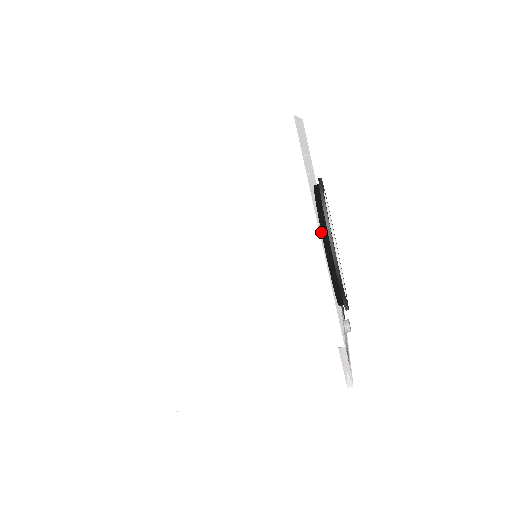
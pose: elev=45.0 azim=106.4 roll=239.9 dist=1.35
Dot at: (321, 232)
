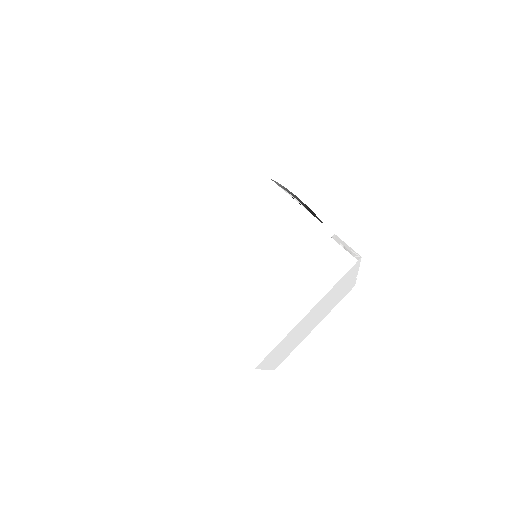
Dot at: occluded
